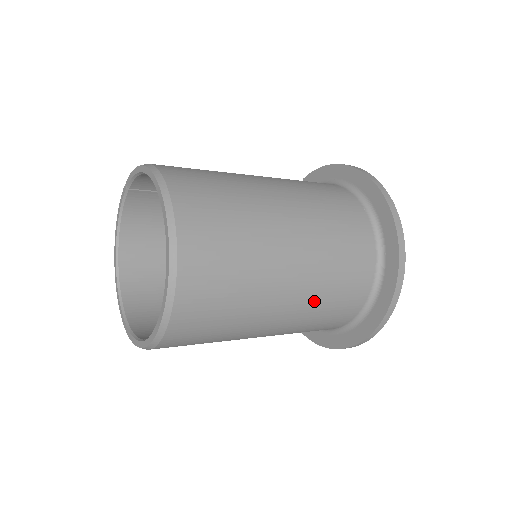
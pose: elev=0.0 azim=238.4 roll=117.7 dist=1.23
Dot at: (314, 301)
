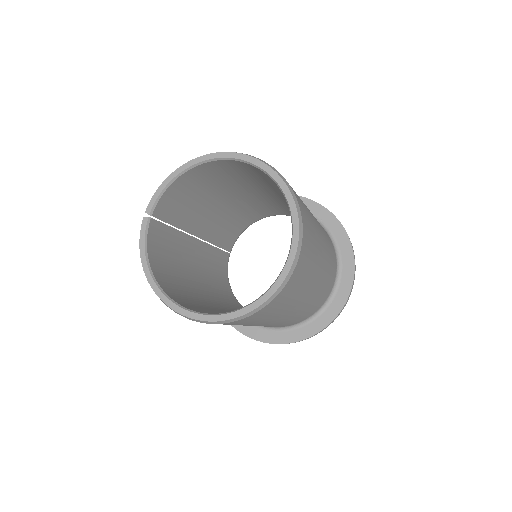
Dot at: (325, 239)
